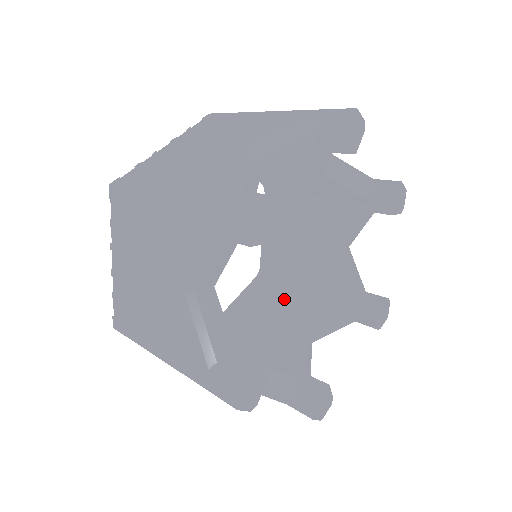
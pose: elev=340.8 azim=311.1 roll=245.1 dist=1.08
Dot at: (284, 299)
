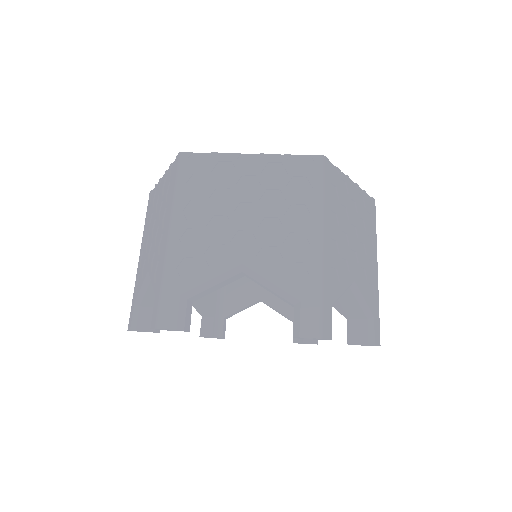
Dot at: occluded
